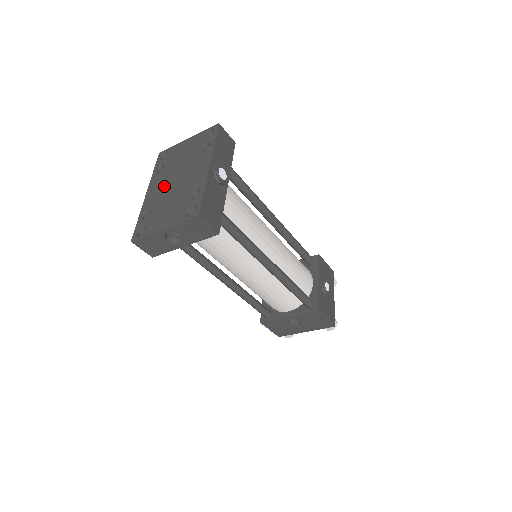
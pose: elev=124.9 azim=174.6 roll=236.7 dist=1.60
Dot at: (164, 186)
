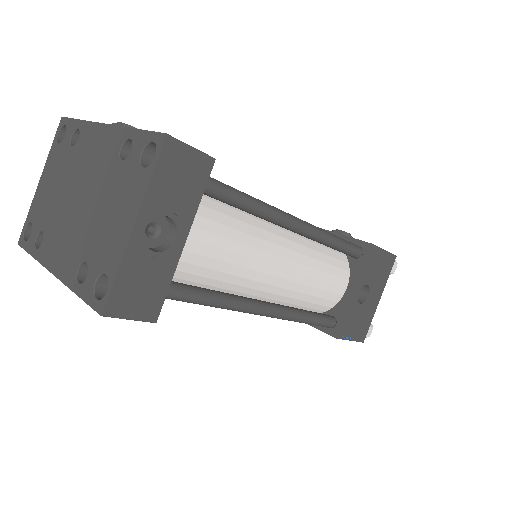
Dot at: (68, 228)
